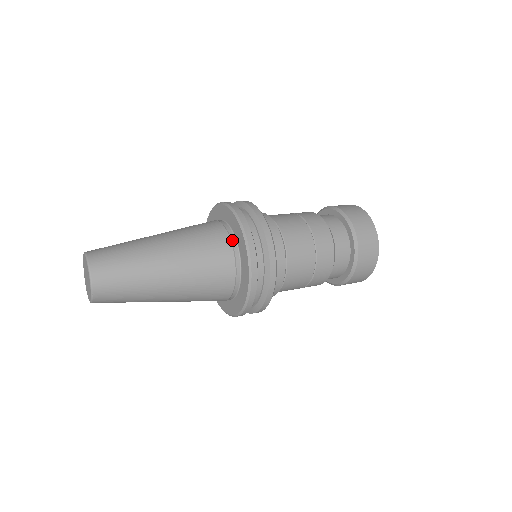
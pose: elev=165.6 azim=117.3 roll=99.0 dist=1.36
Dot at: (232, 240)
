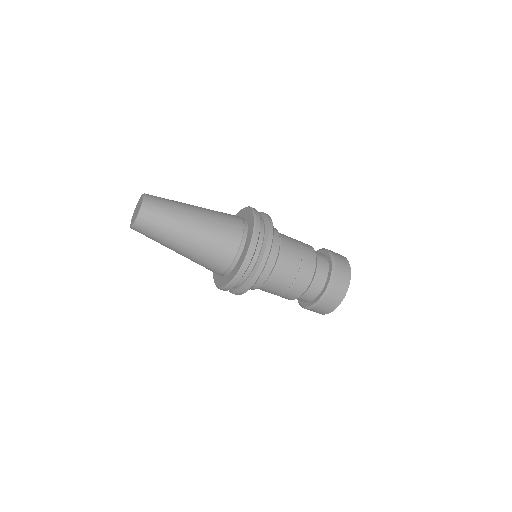
Dot at: occluded
